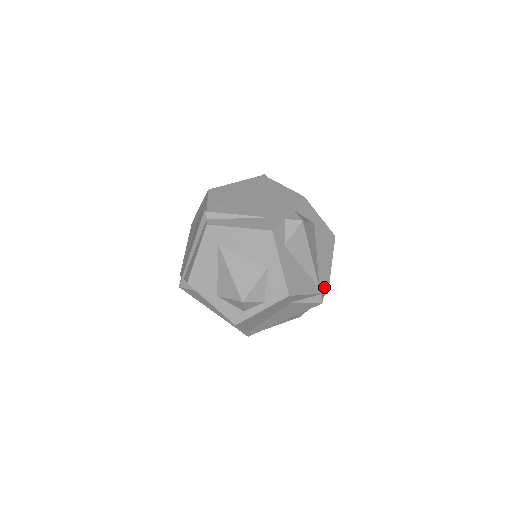
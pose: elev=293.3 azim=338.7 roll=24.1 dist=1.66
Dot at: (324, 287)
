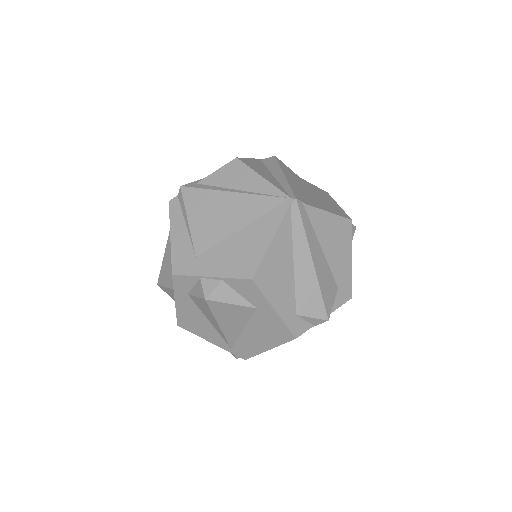
Dot at: (241, 353)
